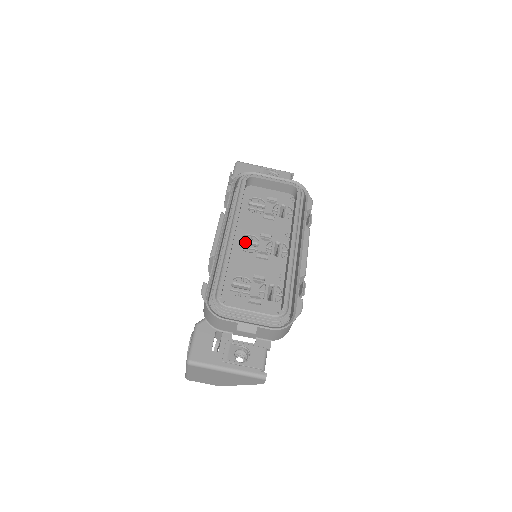
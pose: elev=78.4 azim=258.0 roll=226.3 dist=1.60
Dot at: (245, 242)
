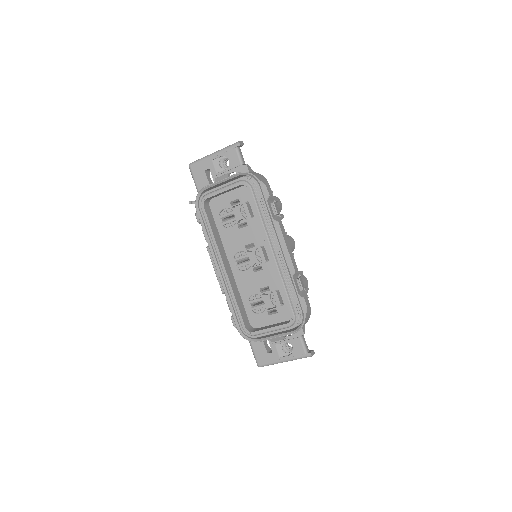
Dot at: occluded
